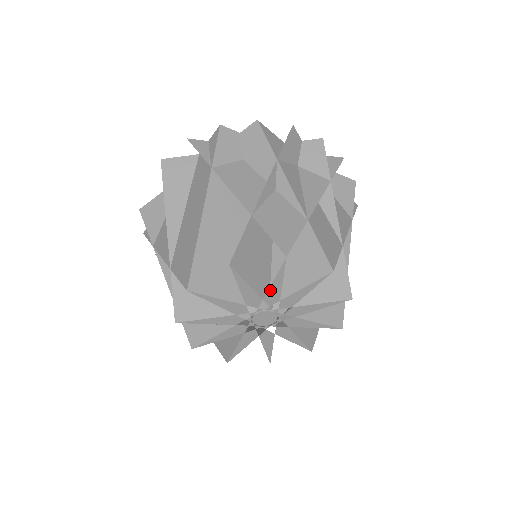
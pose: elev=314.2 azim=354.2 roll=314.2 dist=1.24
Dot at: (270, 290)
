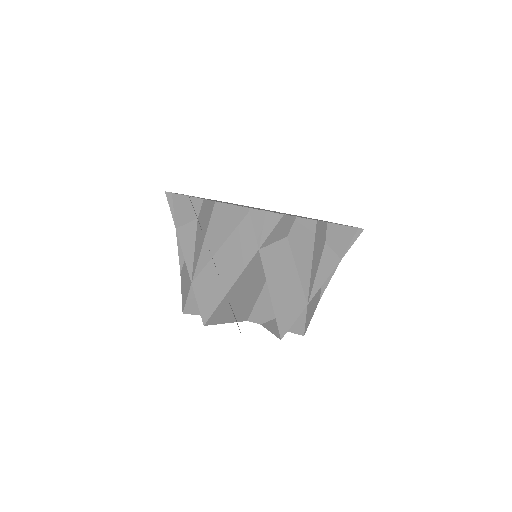
Dot at: occluded
